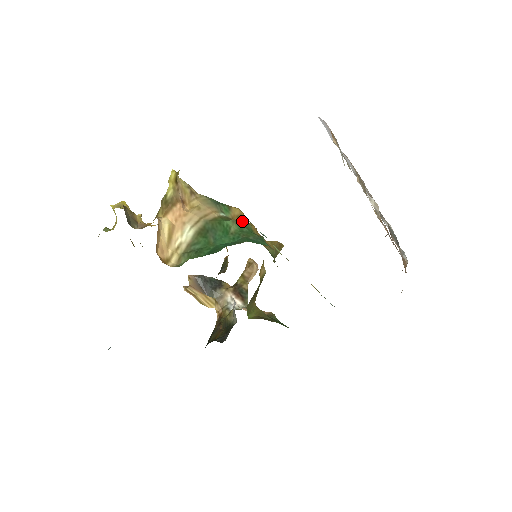
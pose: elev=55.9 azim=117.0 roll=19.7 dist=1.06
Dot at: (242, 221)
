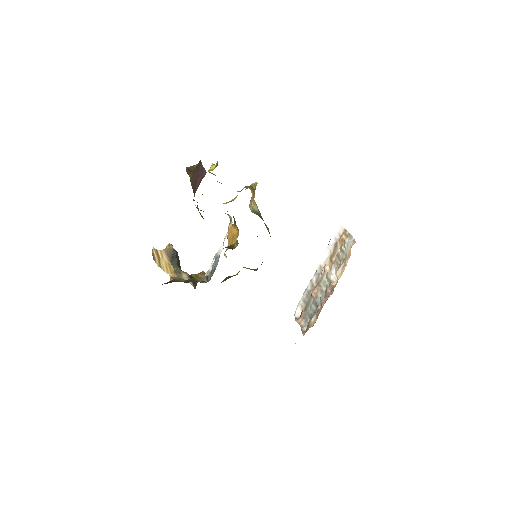
Dot at: occluded
